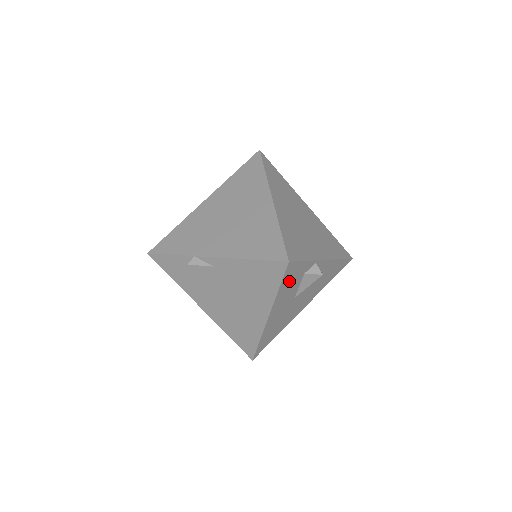
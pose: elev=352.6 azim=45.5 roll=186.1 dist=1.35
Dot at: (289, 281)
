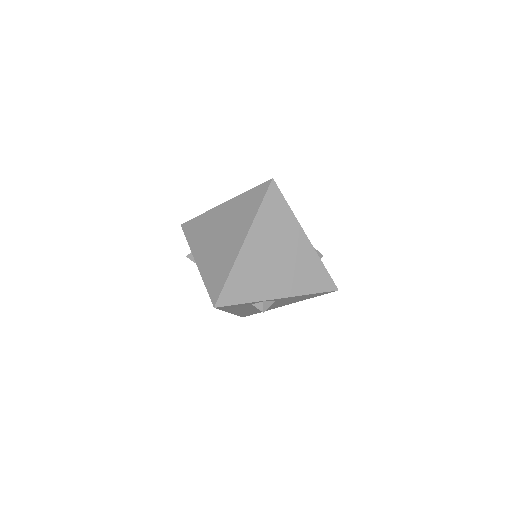
Dot at: (233, 308)
